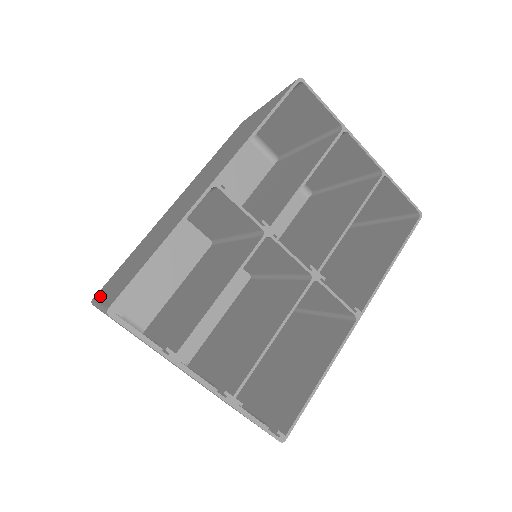
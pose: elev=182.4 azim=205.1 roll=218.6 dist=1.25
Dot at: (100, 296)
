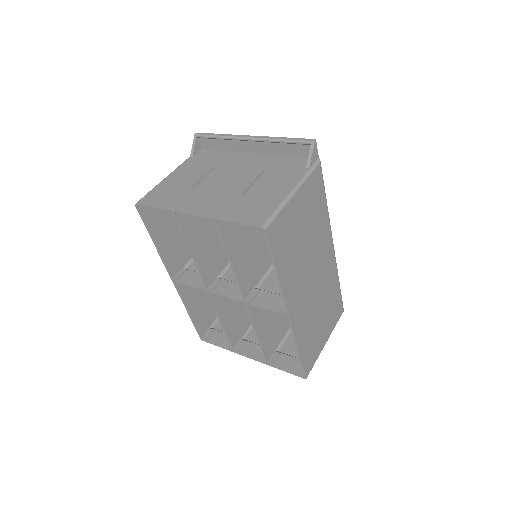
Dot at: occluded
